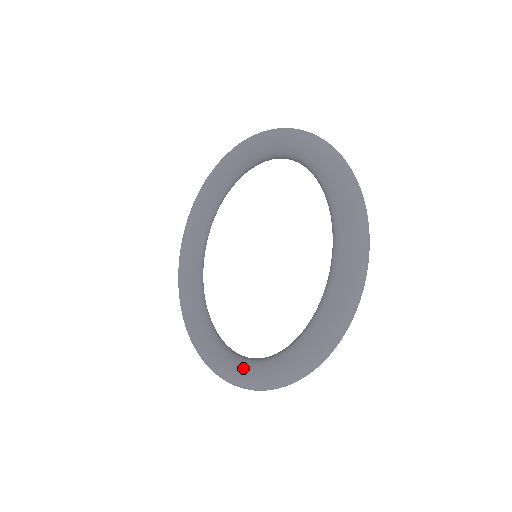
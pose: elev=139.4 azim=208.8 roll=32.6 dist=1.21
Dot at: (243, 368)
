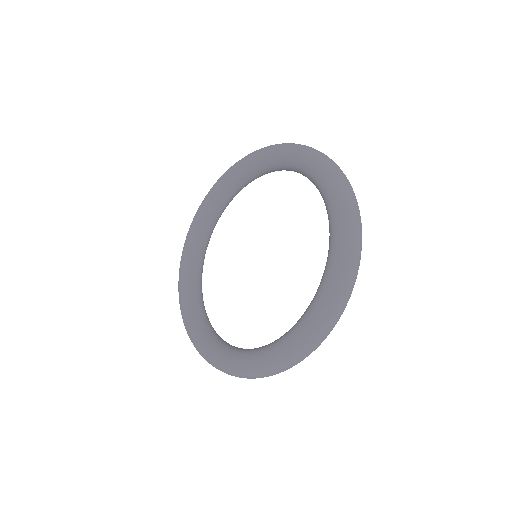
Dot at: (223, 353)
